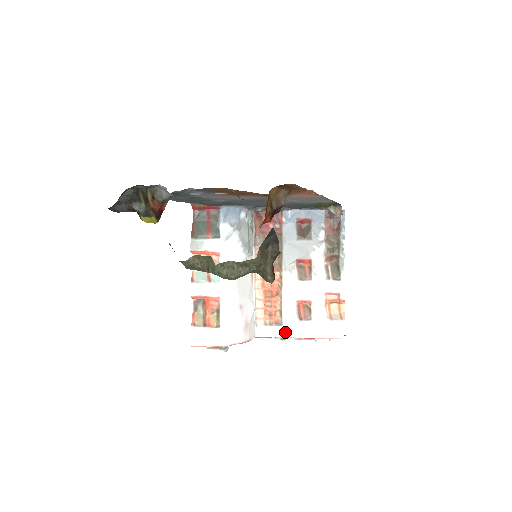
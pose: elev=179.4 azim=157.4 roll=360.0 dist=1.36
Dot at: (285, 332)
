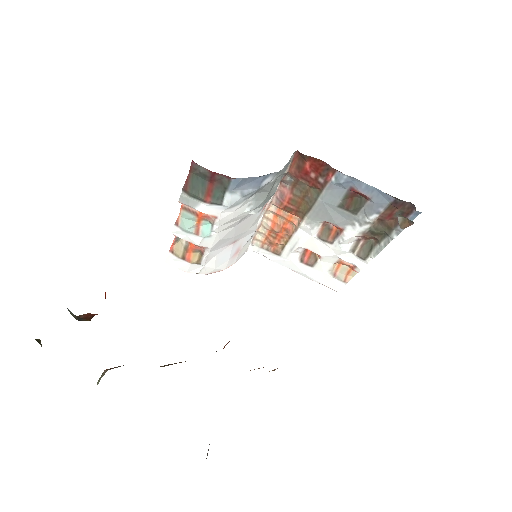
Dot at: (280, 261)
